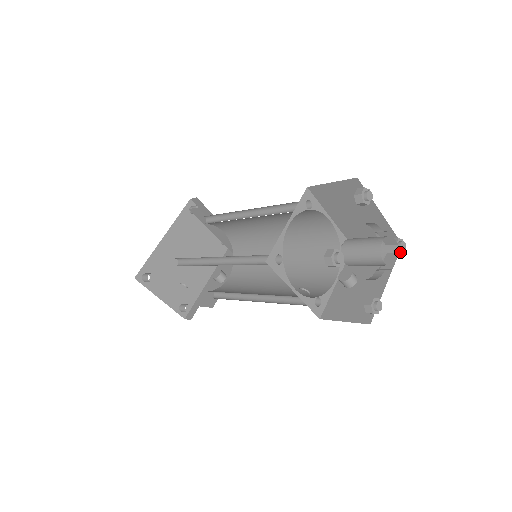
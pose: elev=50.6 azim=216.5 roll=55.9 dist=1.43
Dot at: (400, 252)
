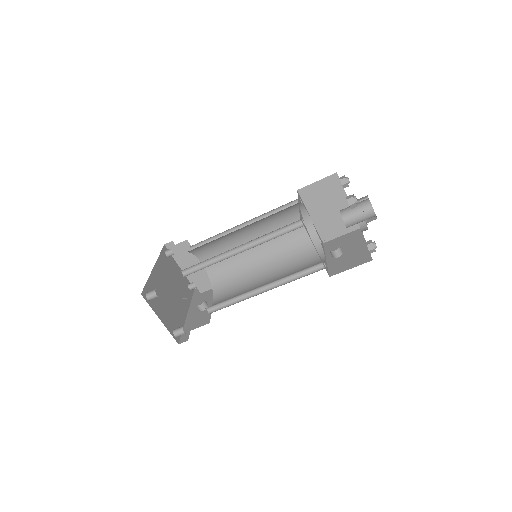
Dot at: occluded
